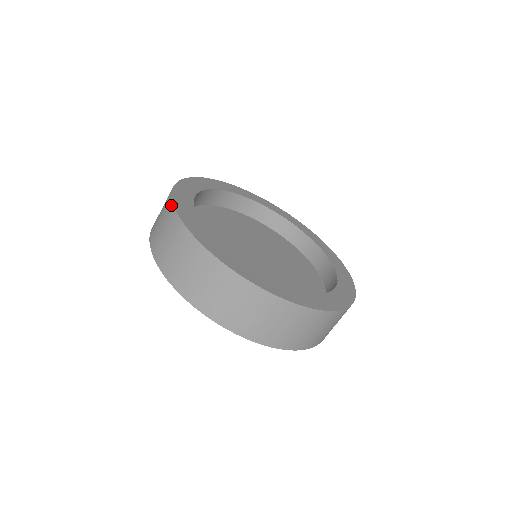
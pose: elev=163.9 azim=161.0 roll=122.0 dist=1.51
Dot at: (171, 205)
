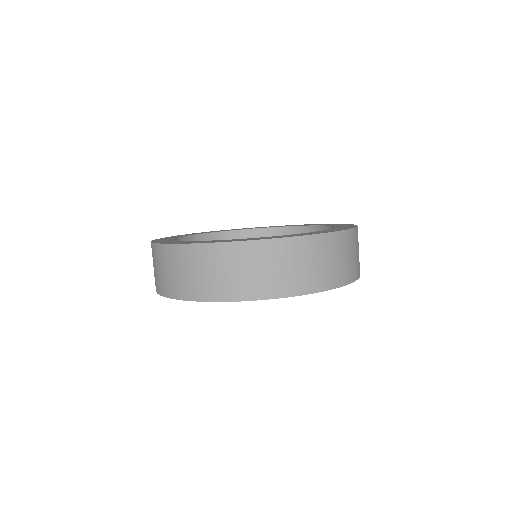
Dot at: occluded
